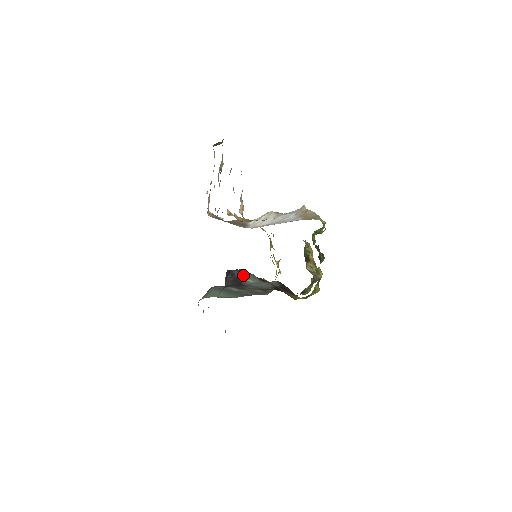
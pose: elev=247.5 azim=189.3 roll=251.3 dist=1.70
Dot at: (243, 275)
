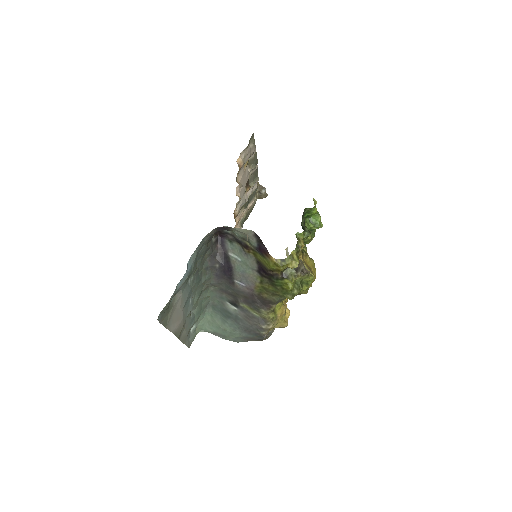
Dot at: (232, 248)
